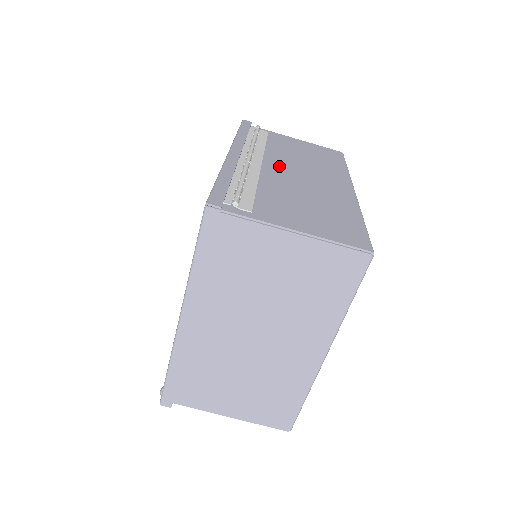
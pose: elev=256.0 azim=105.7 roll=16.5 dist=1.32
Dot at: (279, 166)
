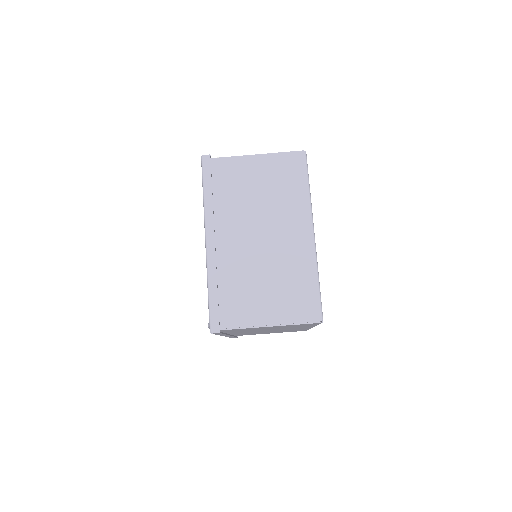
Dot at: occluded
